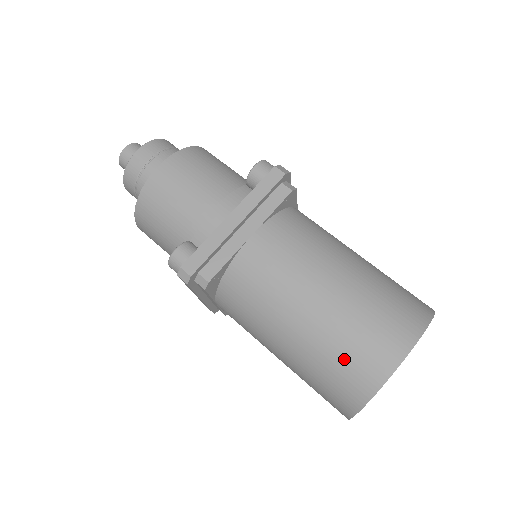
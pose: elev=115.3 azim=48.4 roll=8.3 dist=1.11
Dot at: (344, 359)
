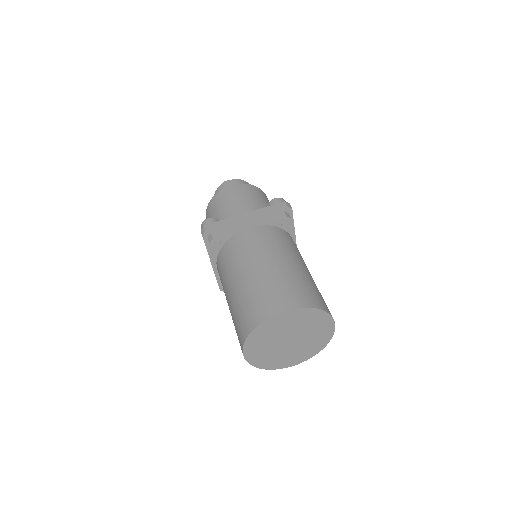
Dot at: (253, 302)
